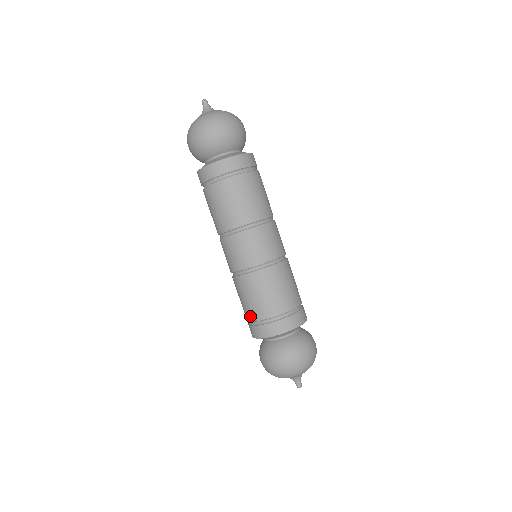
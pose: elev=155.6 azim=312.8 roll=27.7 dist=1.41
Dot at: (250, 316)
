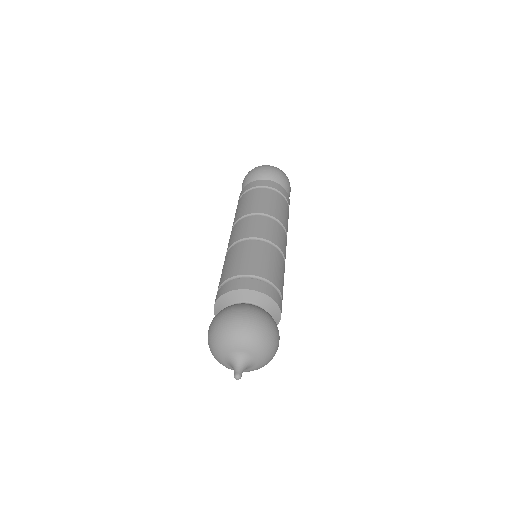
Dot at: occluded
